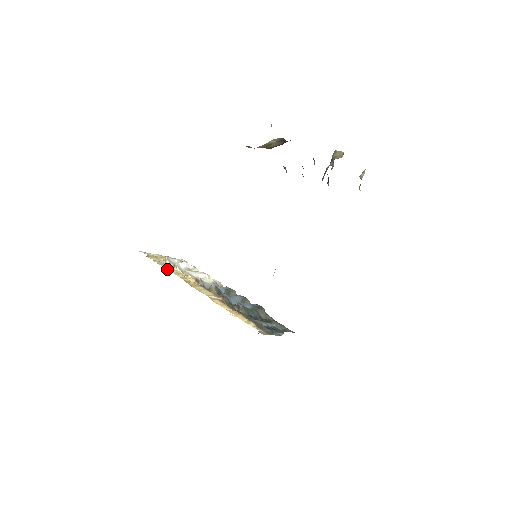
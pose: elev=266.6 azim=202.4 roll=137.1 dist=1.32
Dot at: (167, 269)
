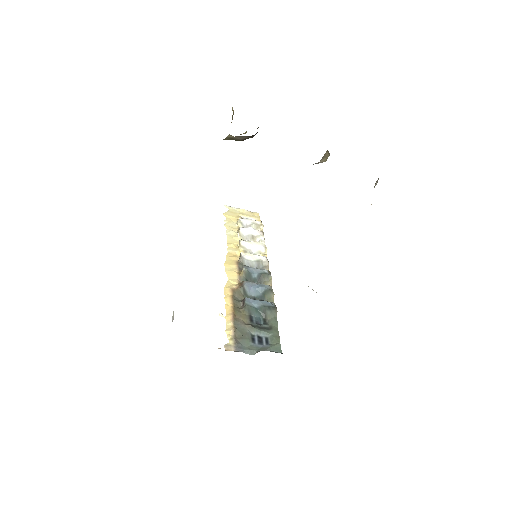
Dot at: (226, 234)
